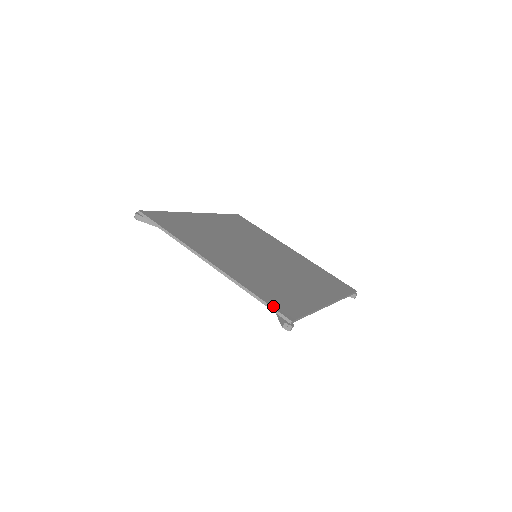
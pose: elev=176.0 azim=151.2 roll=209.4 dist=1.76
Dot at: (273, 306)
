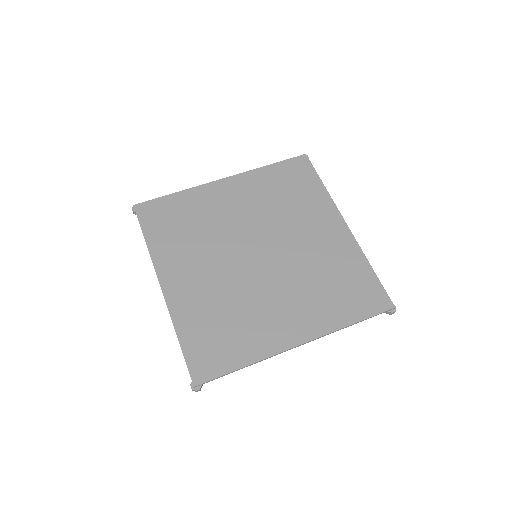
Dot at: (373, 313)
